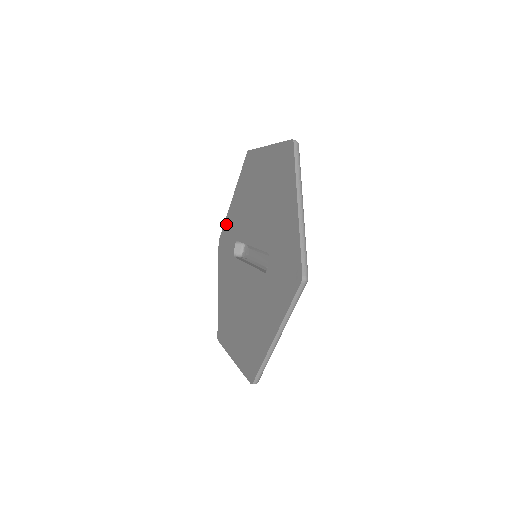
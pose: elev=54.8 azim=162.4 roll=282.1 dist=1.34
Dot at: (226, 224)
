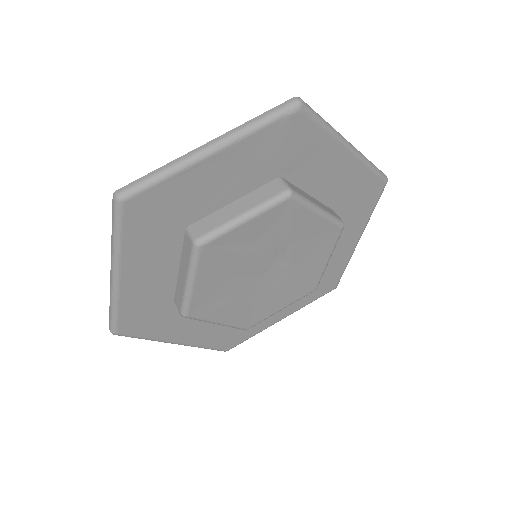
Dot at: occluded
